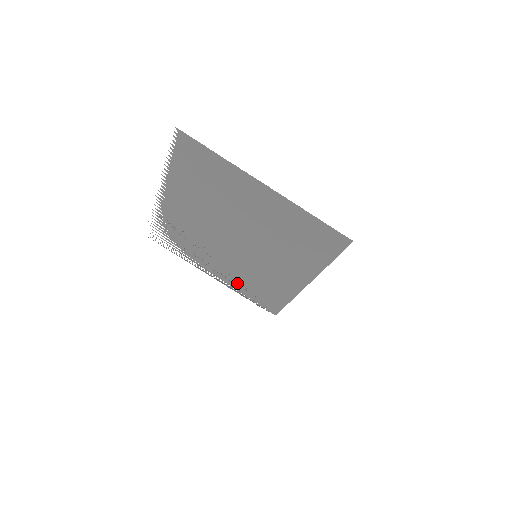
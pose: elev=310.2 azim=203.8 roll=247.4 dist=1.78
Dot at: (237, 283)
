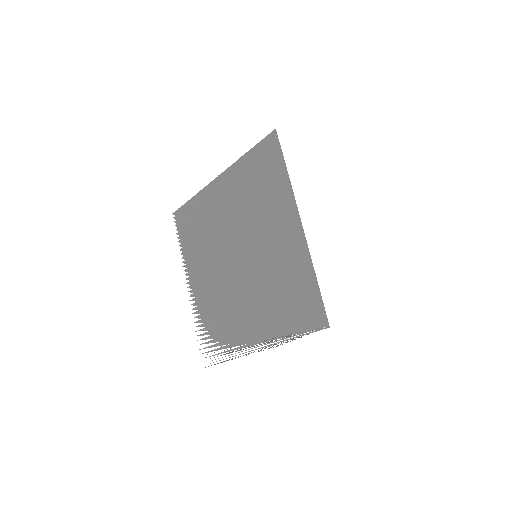
Dot at: (273, 325)
